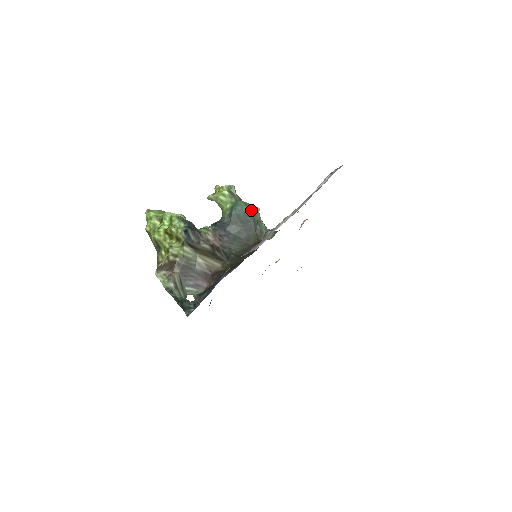
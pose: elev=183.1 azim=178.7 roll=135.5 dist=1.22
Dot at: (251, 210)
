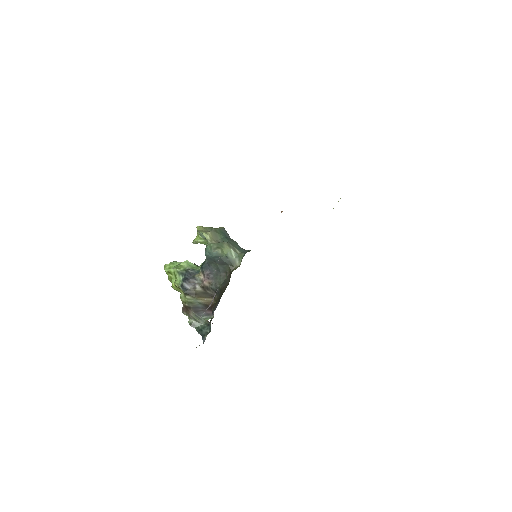
Dot at: (214, 254)
